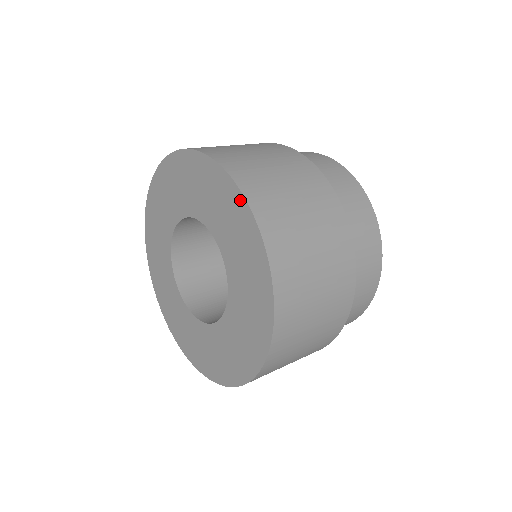
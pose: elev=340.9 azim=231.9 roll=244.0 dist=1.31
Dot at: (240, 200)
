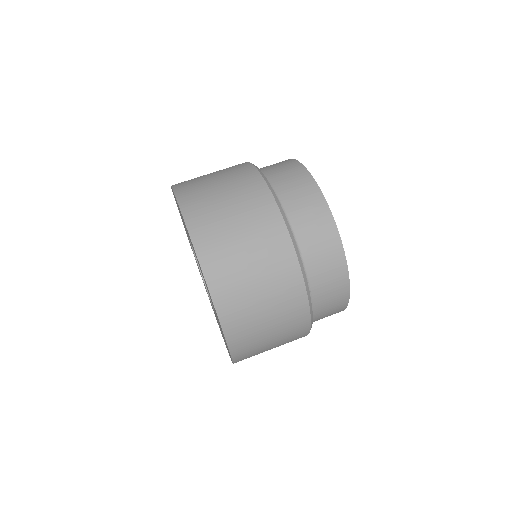
Dot at: (210, 295)
